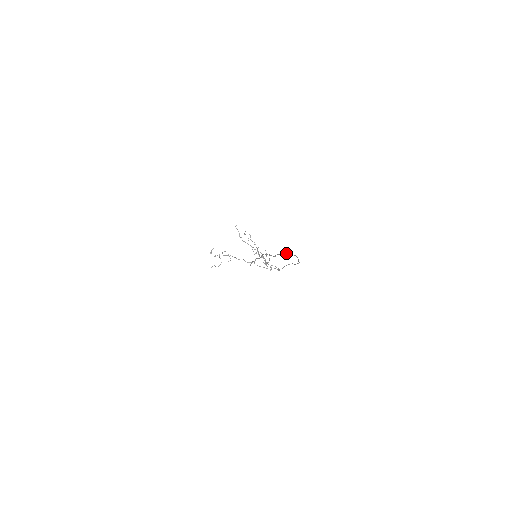
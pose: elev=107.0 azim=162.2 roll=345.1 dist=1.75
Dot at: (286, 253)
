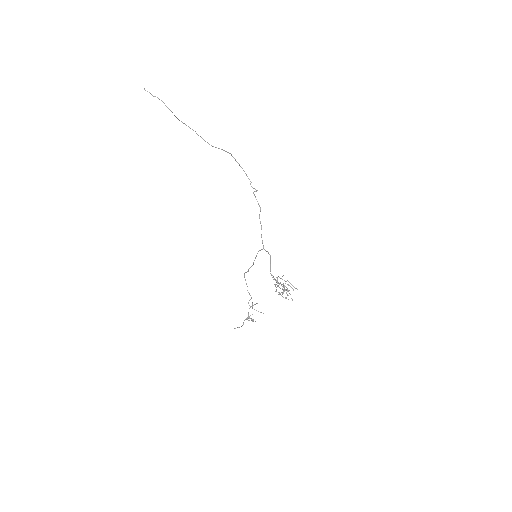
Dot at: (219, 148)
